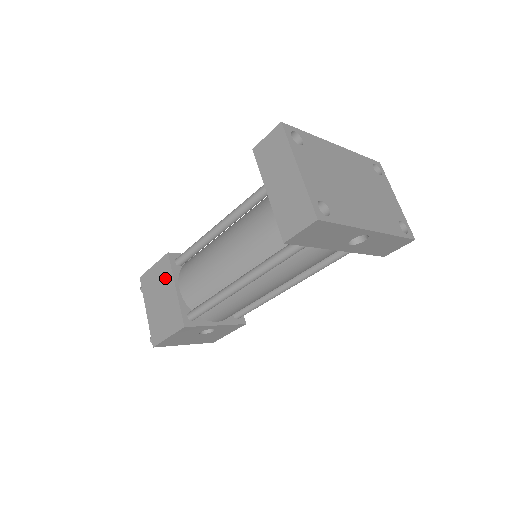
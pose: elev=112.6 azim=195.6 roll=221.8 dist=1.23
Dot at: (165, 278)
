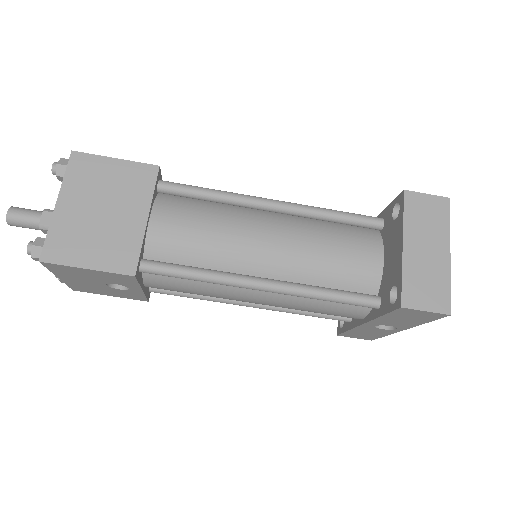
Dot at: (133, 191)
